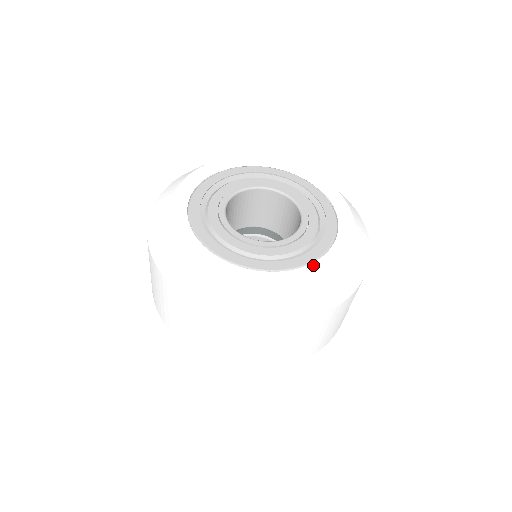
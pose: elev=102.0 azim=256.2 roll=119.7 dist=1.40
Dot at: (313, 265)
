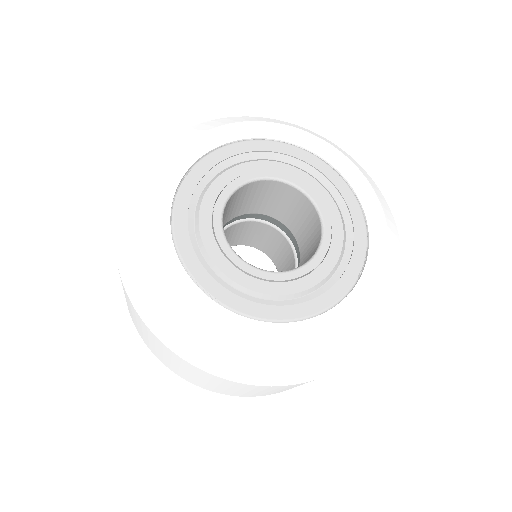
Dot at: (249, 322)
